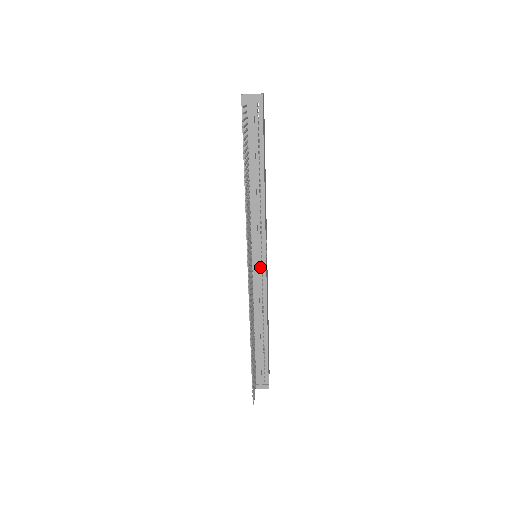
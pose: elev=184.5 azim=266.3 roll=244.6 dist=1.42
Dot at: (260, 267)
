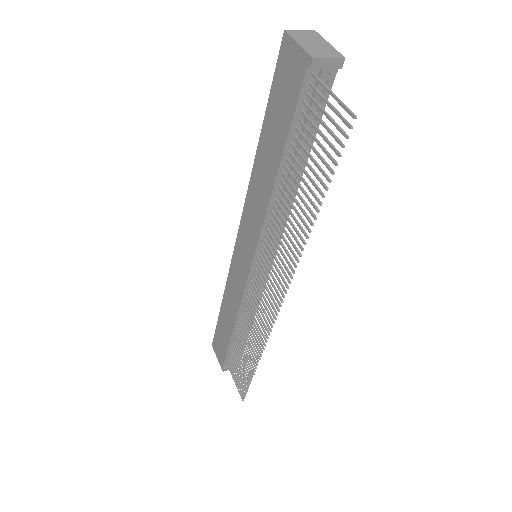
Dot at: occluded
